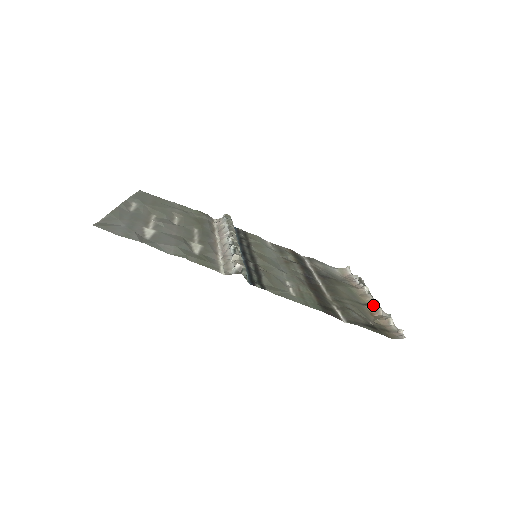
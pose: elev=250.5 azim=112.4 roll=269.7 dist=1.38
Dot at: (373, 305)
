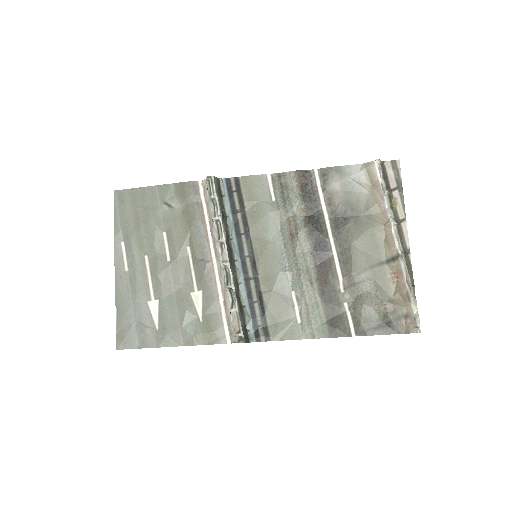
Dot at: (397, 261)
